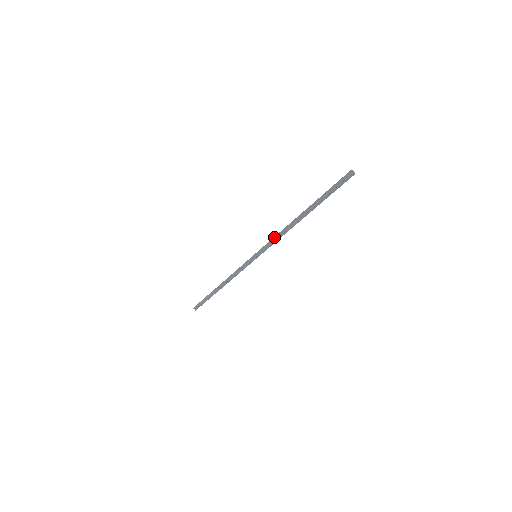
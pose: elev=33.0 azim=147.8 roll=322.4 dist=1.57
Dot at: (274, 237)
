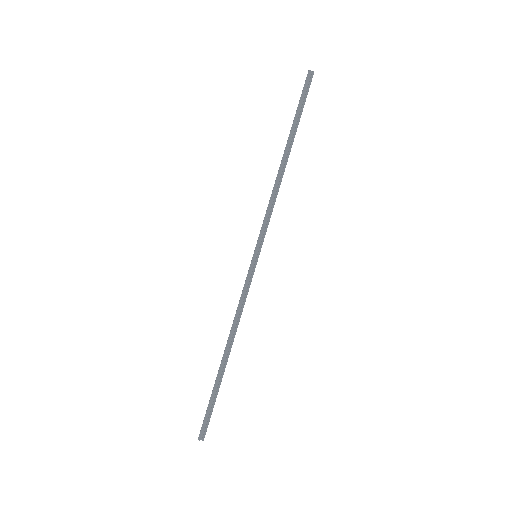
Dot at: (267, 208)
